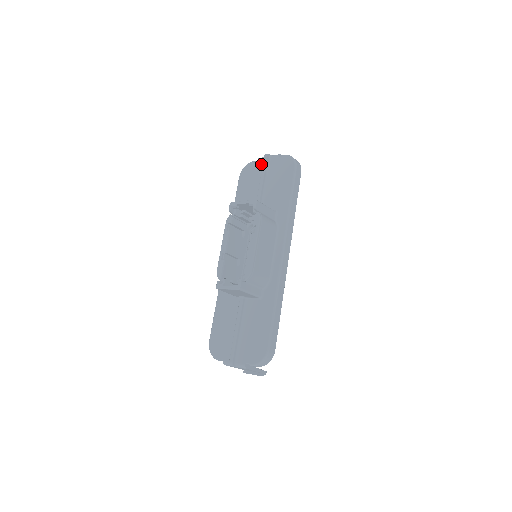
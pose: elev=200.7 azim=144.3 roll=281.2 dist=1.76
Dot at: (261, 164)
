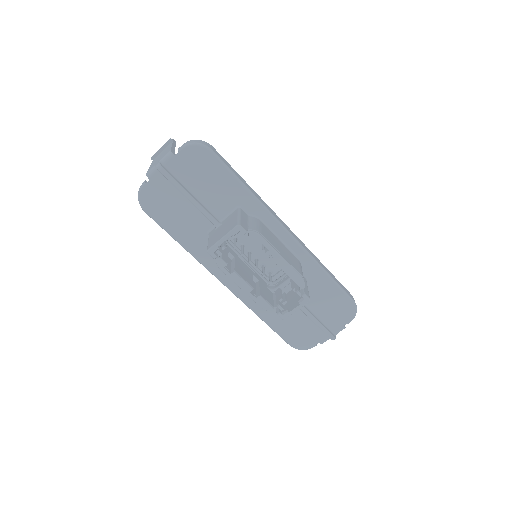
Dot at: (160, 180)
